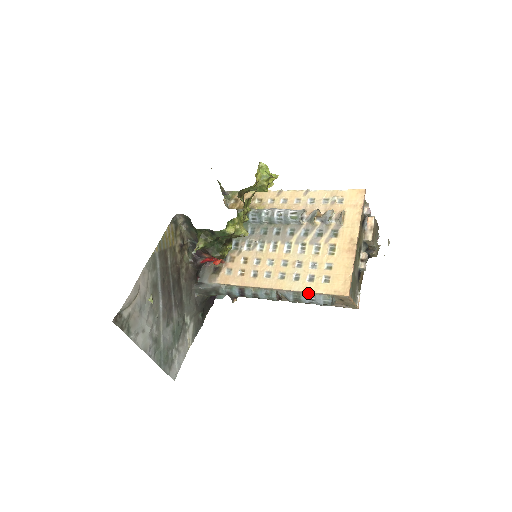
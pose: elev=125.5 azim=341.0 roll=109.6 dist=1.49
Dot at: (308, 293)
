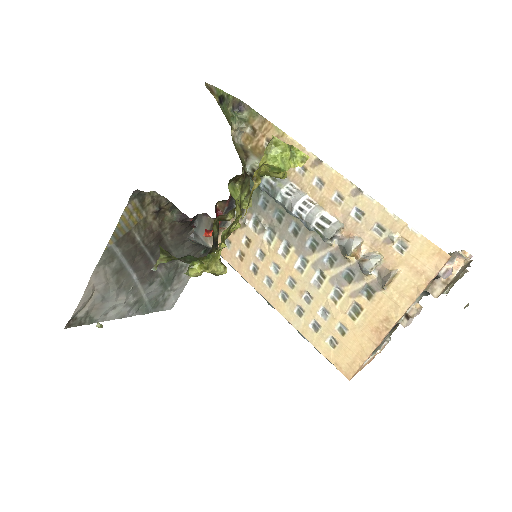
Dot at: (308, 337)
